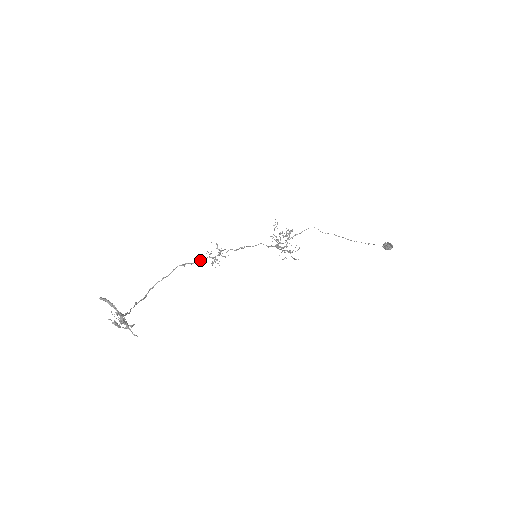
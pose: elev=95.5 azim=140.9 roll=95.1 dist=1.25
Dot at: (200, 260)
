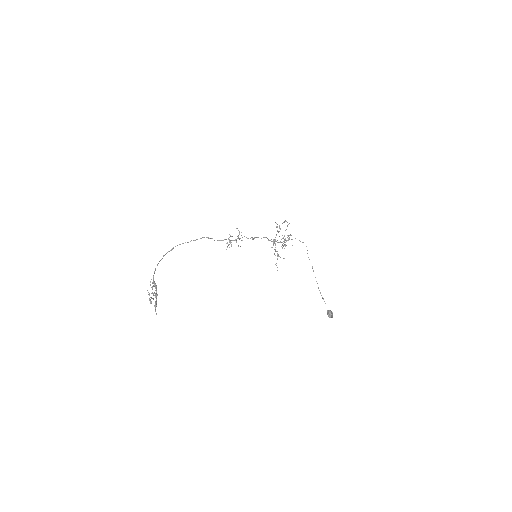
Dot at: (222, 240)
